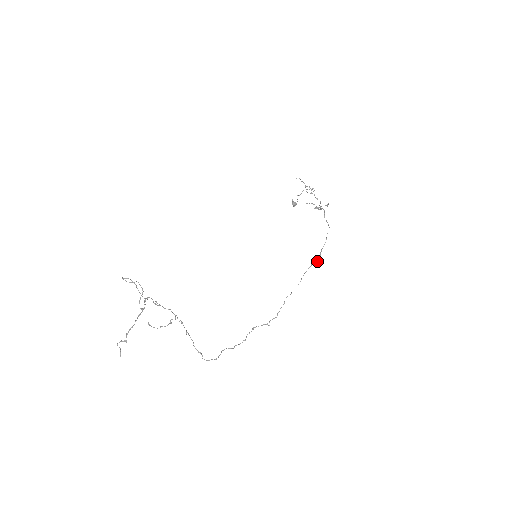
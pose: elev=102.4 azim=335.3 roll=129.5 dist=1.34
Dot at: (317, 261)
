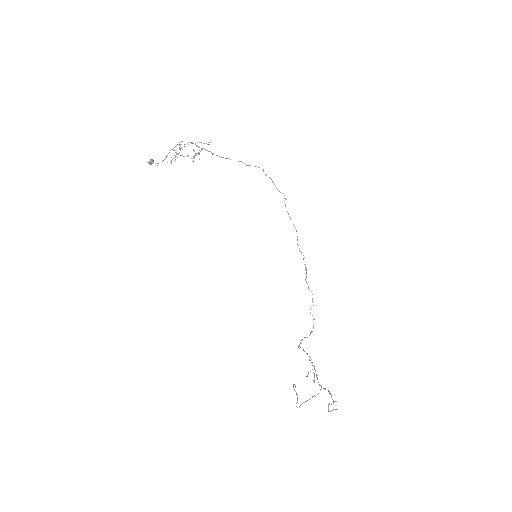
Dot at: occluded
